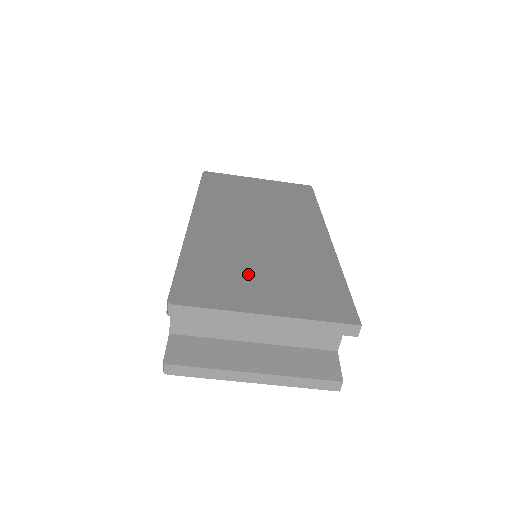
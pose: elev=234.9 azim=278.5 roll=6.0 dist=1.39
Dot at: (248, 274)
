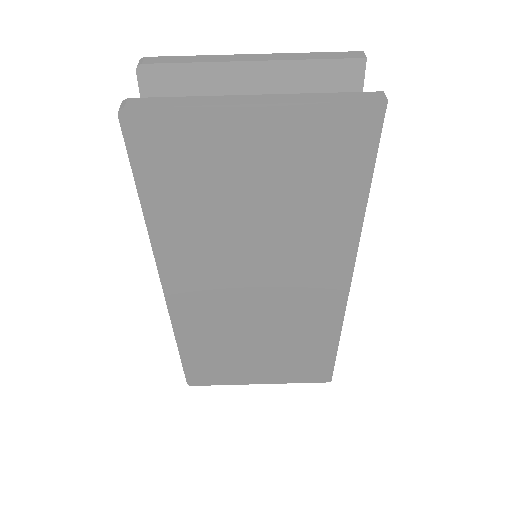
Dot at: occluded
